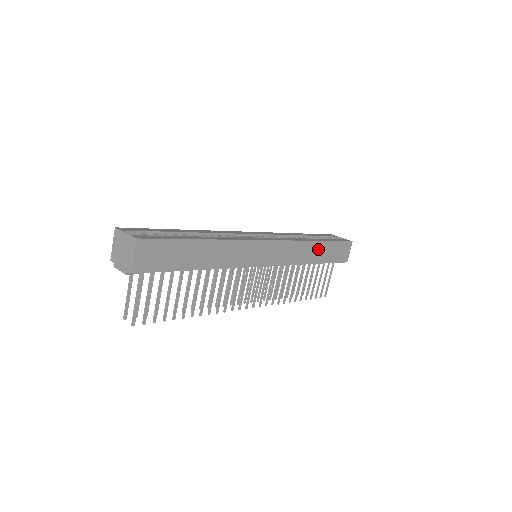
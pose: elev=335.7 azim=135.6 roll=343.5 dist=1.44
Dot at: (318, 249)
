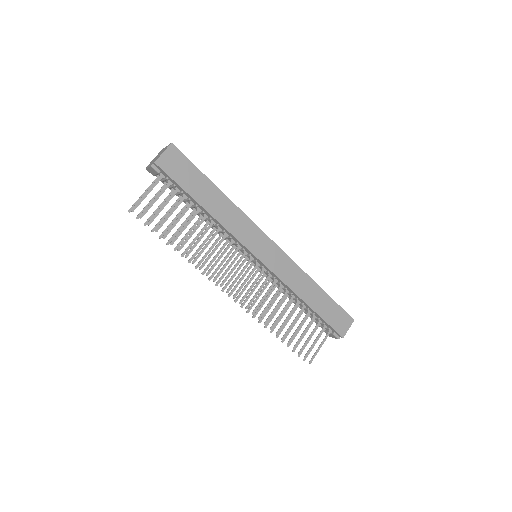
Dot at: (315, 293)
